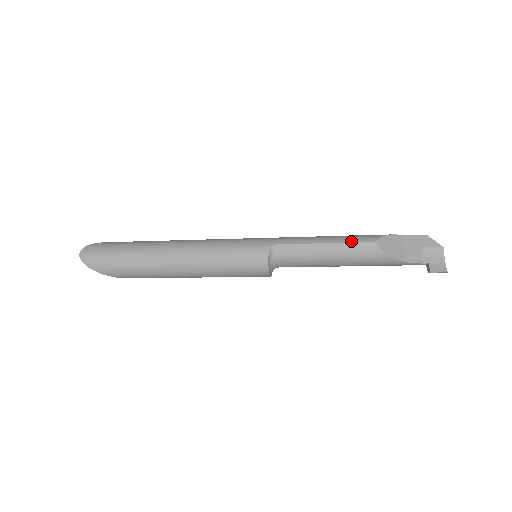
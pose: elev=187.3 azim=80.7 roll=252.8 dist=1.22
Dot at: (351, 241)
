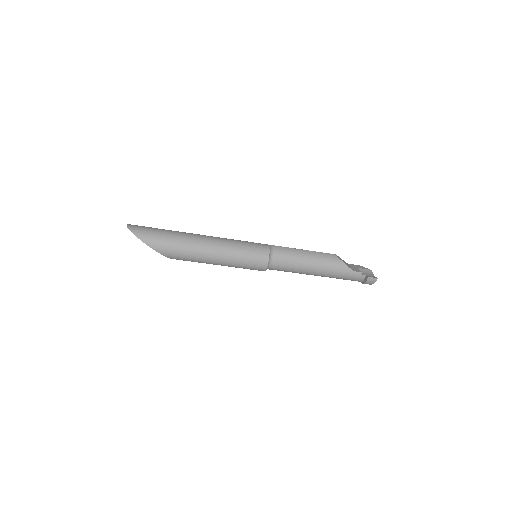
Dot at: (320, 252)
